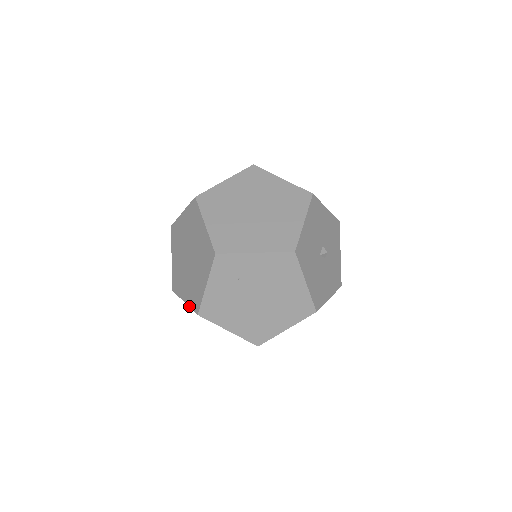
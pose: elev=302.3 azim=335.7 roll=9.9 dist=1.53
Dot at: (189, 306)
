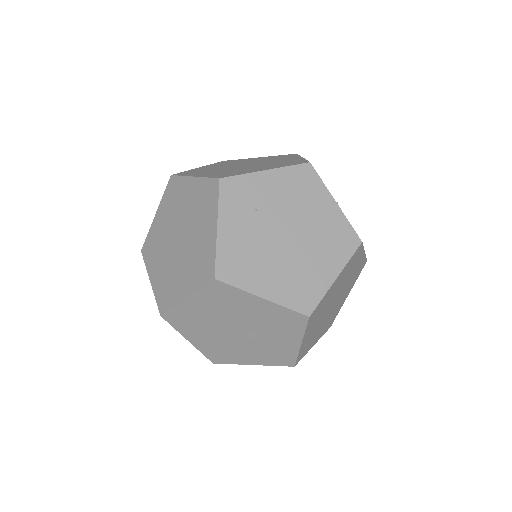
Dot at: (196, 290)
